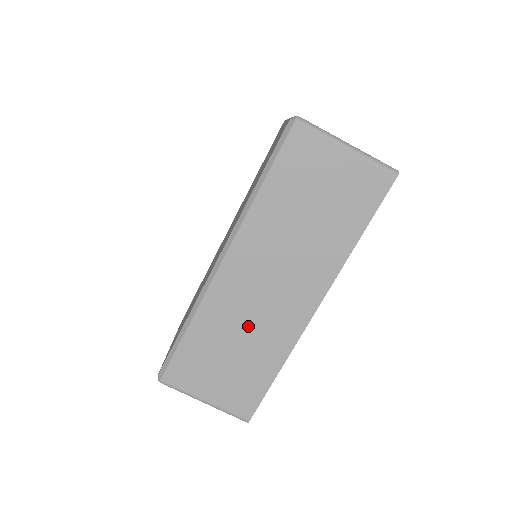
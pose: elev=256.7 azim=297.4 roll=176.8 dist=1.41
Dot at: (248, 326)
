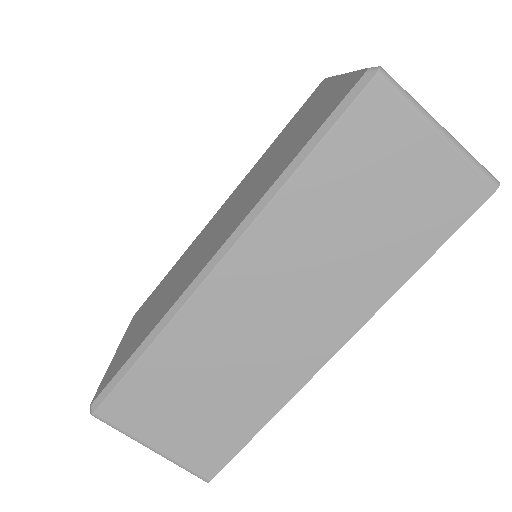
Dot at: (236, 359)
